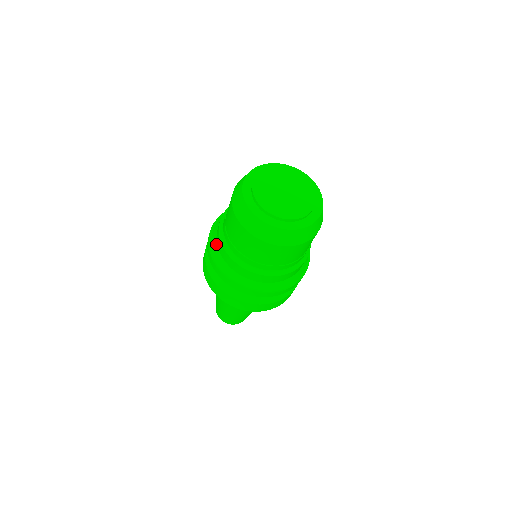
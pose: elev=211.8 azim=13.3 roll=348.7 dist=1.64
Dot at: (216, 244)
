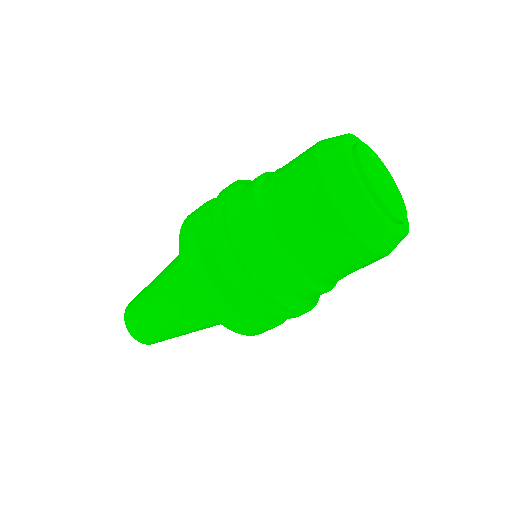
Dot at: (239, 219)
